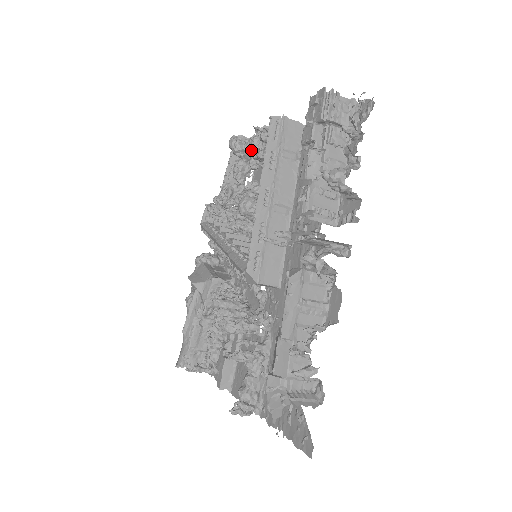
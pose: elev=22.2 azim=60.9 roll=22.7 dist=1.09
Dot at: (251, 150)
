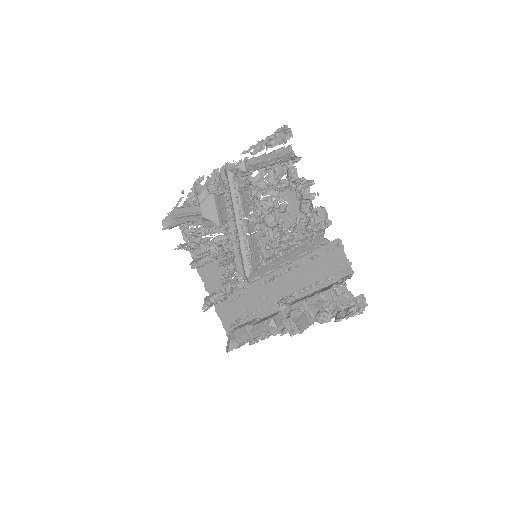
Dot at: (299, 197)
